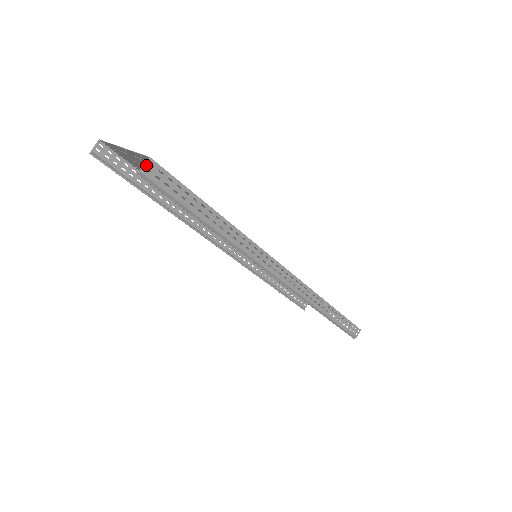
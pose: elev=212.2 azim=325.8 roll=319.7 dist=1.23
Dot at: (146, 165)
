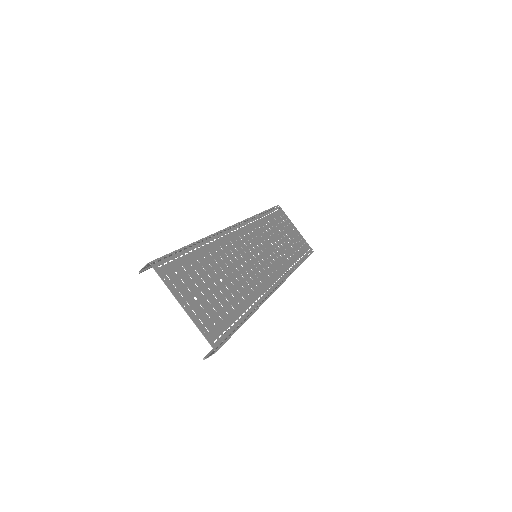
Dot at: occluded
